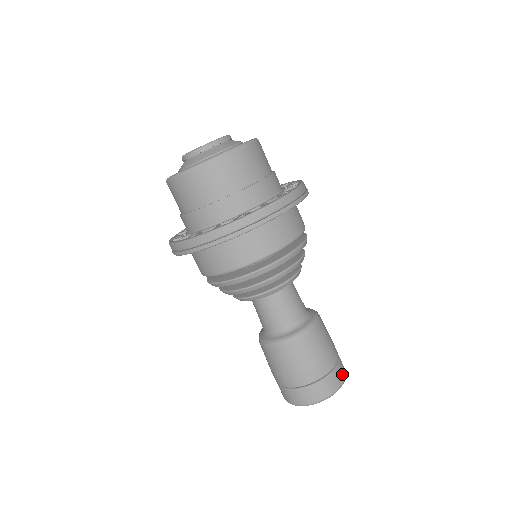
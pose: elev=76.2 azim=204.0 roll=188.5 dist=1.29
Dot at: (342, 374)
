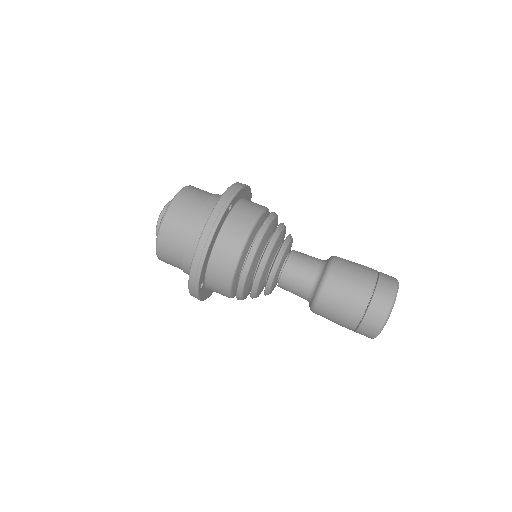
Dot at: occluded
